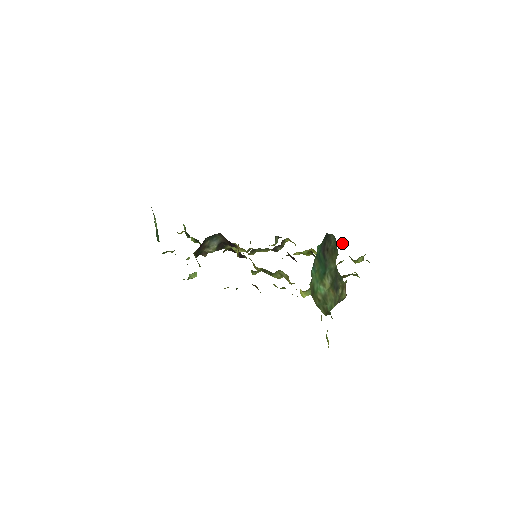
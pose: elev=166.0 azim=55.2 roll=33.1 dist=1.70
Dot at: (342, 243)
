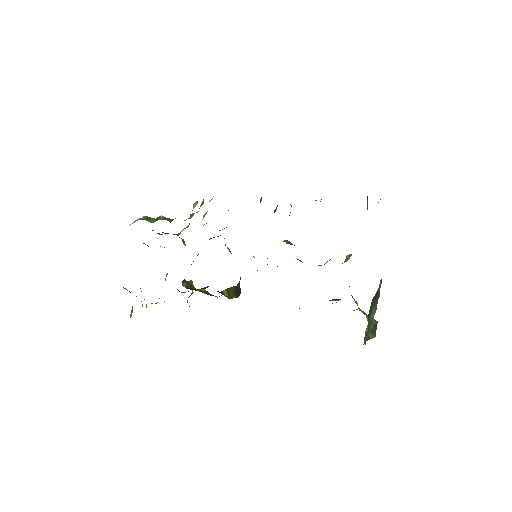
Dot at: occluded
